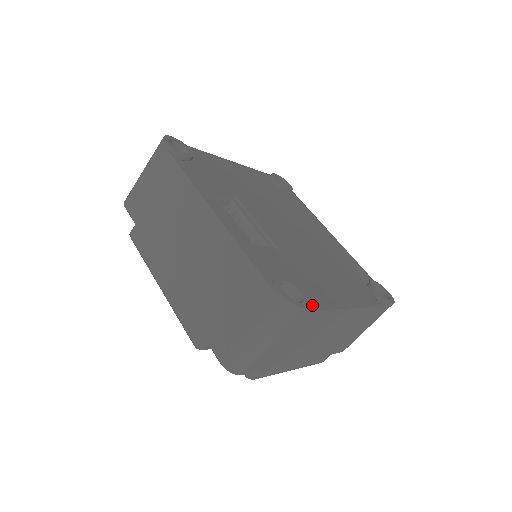
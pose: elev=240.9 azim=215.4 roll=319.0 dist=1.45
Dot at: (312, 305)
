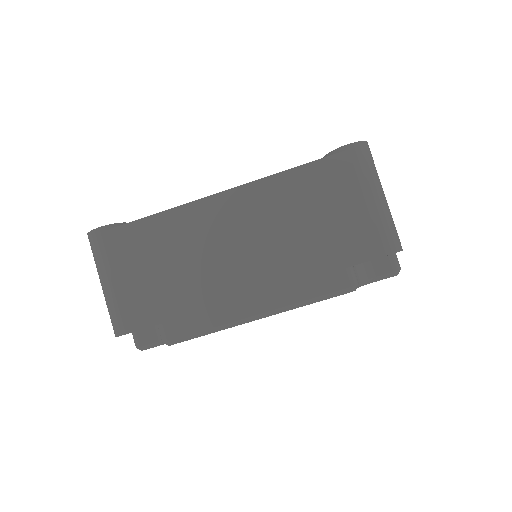
Dot at: occluded
